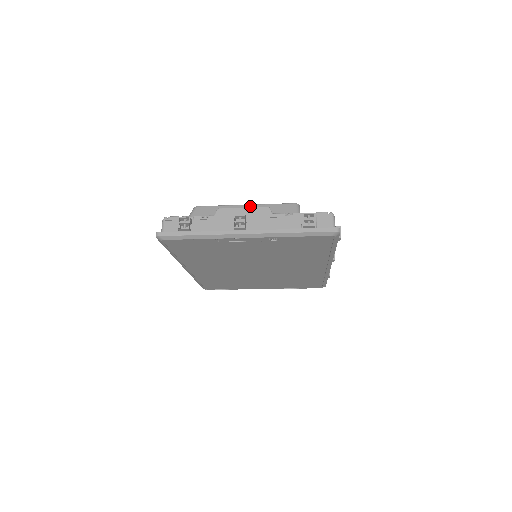
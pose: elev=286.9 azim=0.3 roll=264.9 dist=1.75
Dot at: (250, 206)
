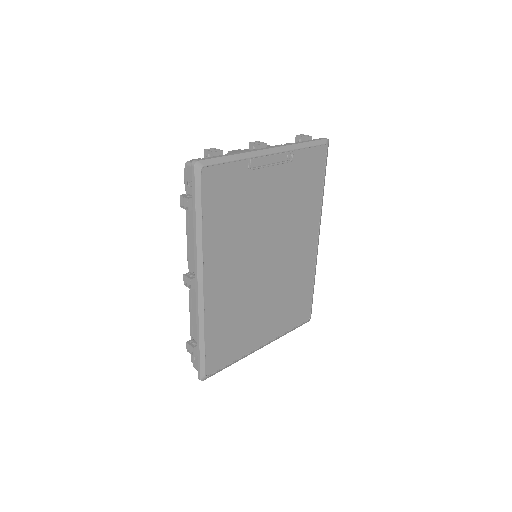
Dot at: occluded
